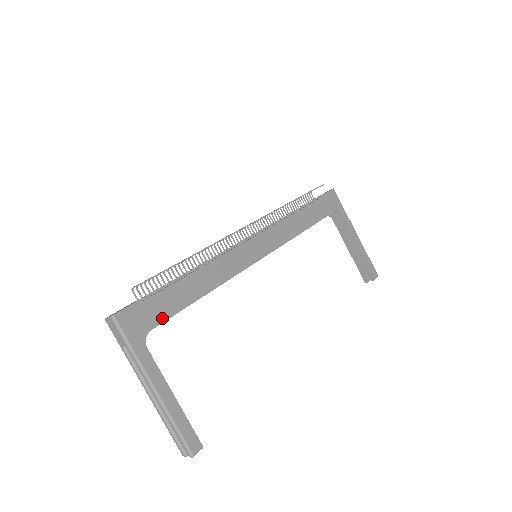
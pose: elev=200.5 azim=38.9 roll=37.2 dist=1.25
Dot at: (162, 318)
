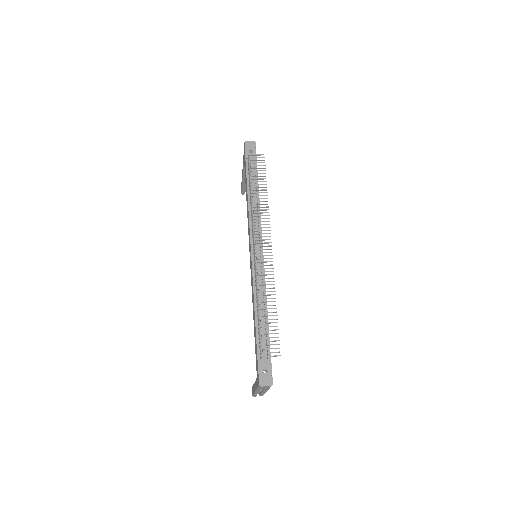
Dot at: occluded
